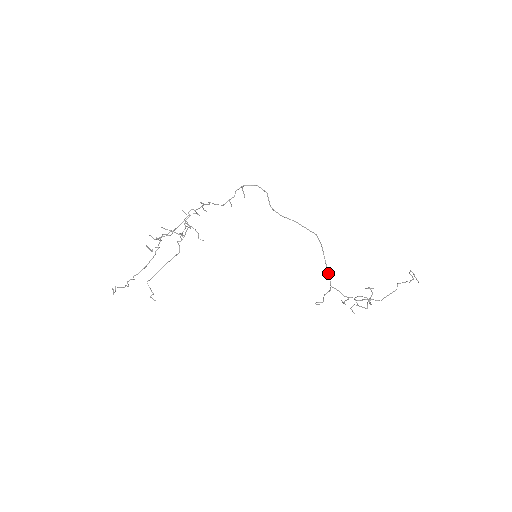
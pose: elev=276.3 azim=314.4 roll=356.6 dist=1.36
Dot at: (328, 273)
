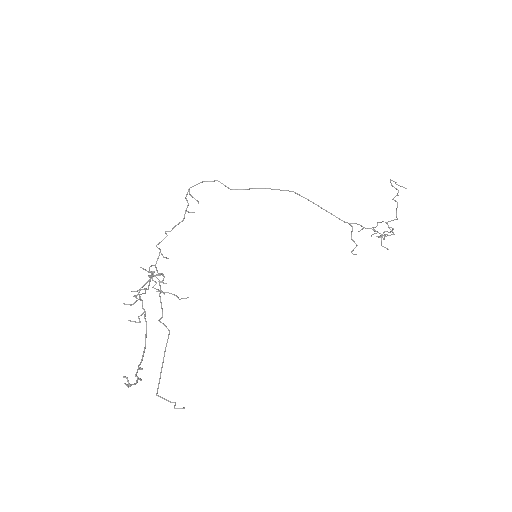
Dot at: (335, 216)
